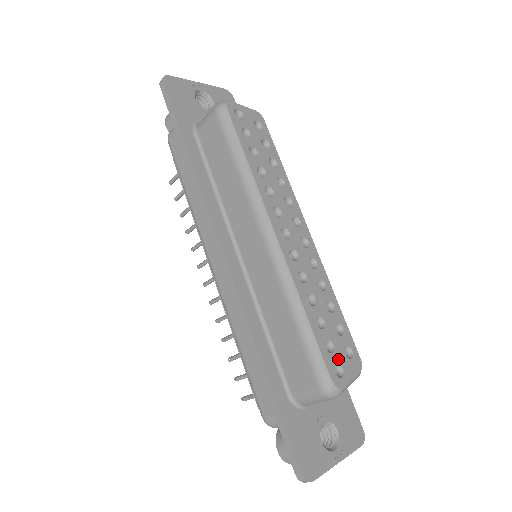
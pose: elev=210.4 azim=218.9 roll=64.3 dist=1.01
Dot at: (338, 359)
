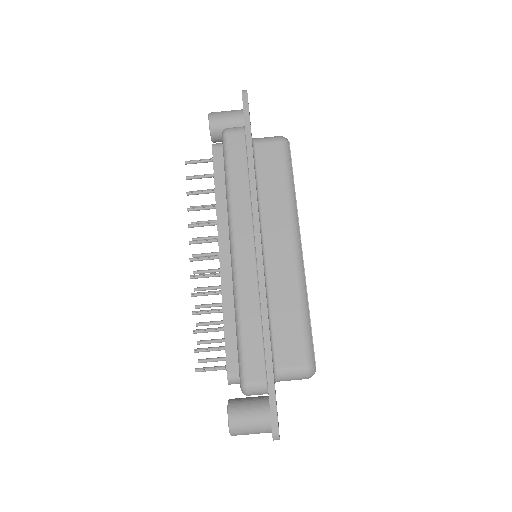
Dot at: occluded
